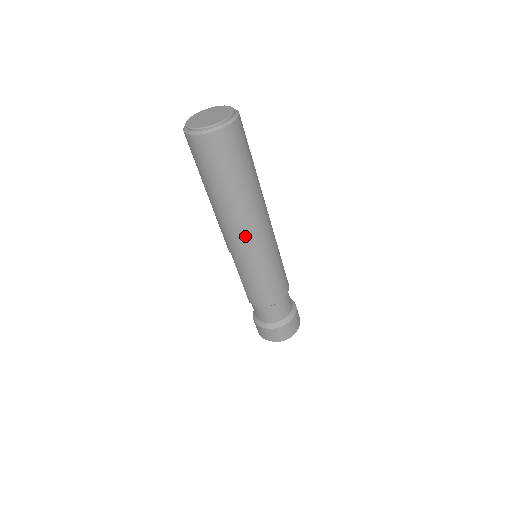
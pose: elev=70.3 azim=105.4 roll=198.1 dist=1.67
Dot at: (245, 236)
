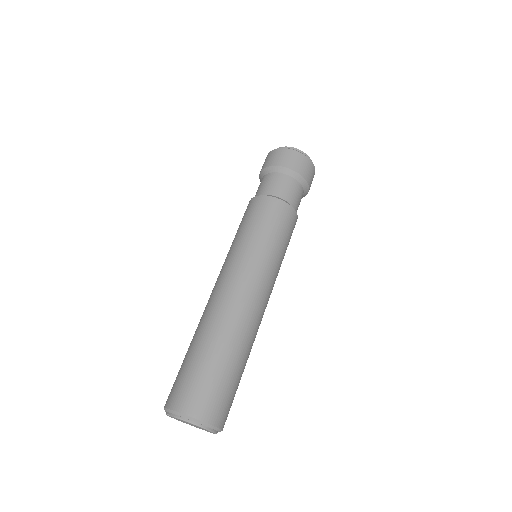
Dot at: occluded
